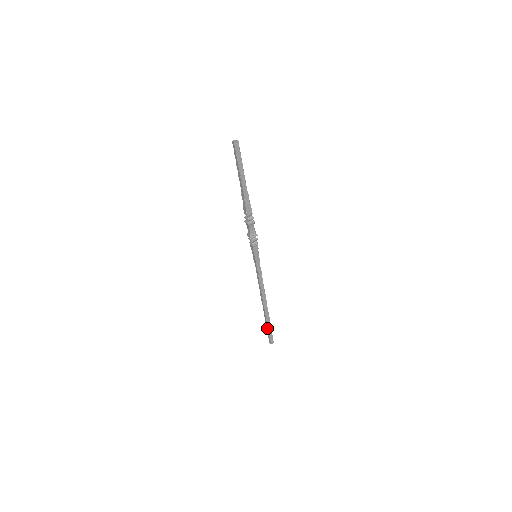
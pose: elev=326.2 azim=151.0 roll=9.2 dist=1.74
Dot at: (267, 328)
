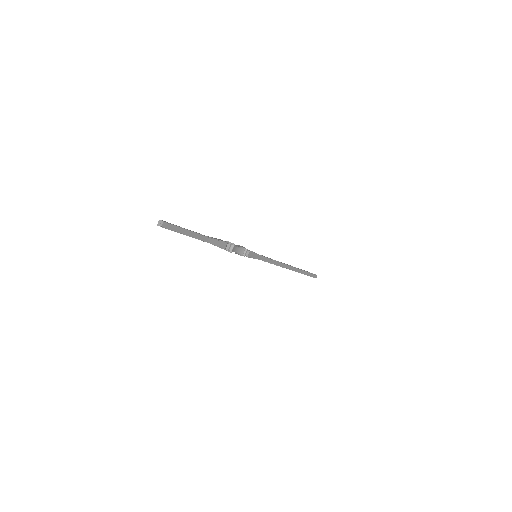
Dot at: occluded
